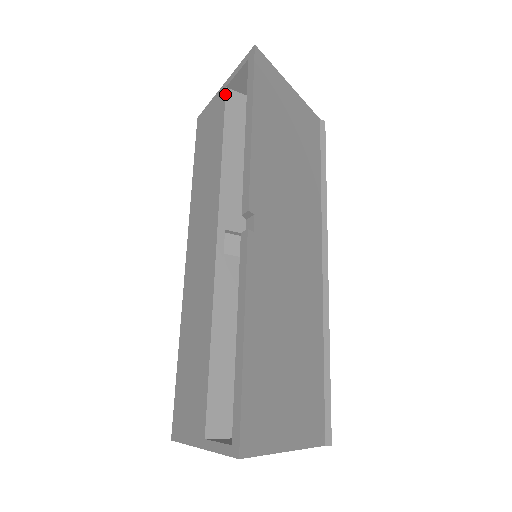
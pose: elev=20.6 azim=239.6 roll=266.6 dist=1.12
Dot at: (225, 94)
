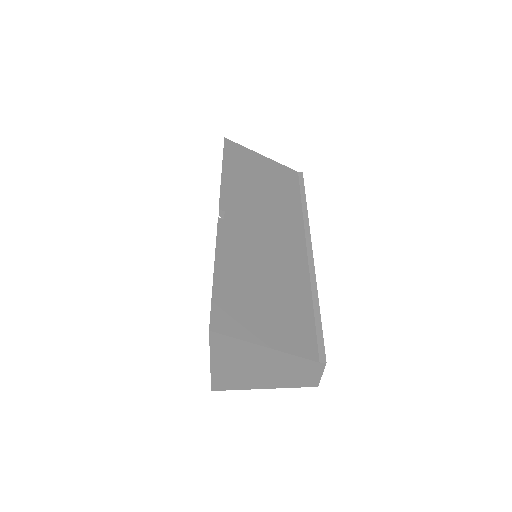
Dot at: occluded
